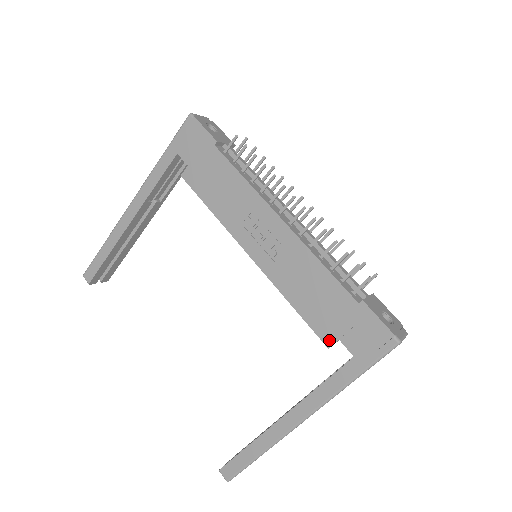
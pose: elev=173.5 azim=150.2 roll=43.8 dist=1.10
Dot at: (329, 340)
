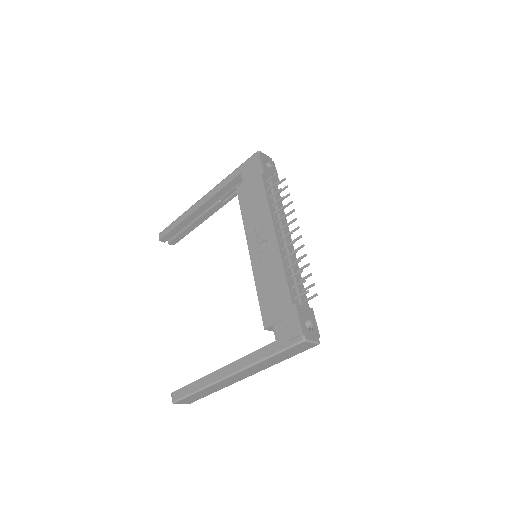
Dot at: (267, 324)
